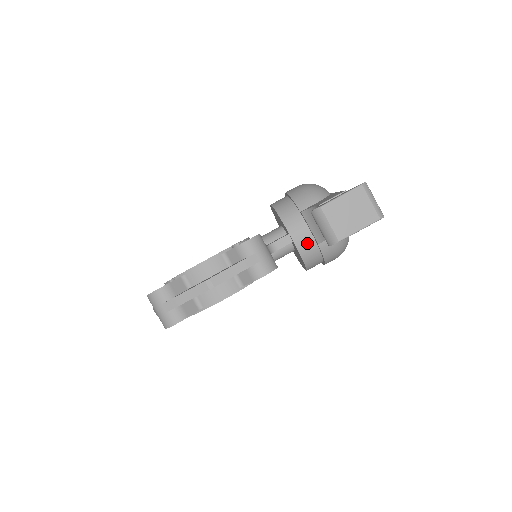
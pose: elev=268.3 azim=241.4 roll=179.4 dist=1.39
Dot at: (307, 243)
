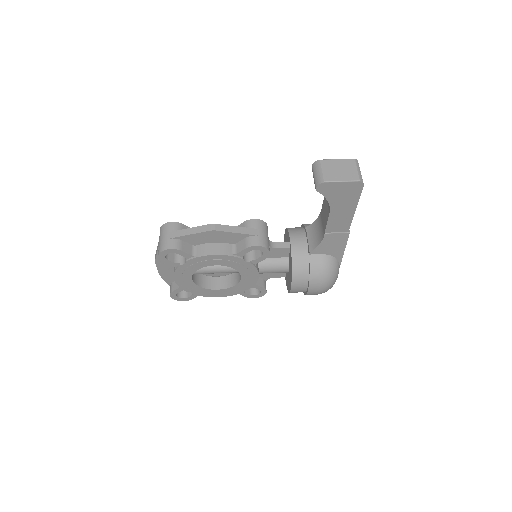
Dot at: (301, 251)
